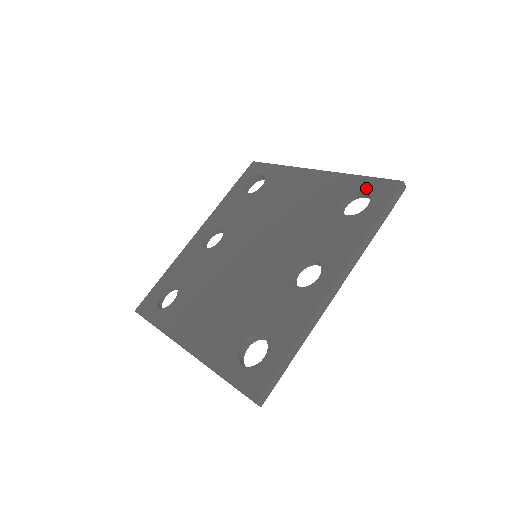
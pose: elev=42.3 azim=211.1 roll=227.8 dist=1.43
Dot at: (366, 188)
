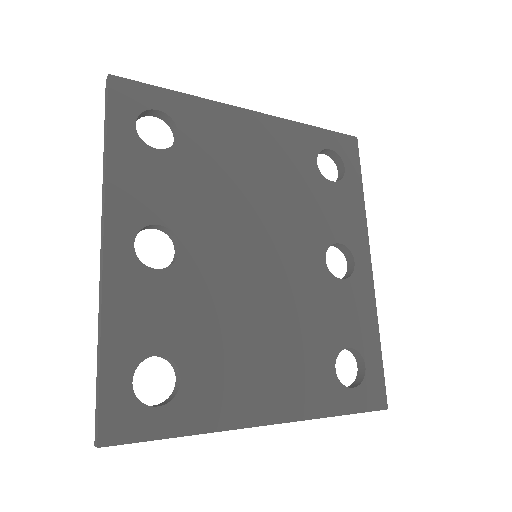
Dot at: (331, 145)
